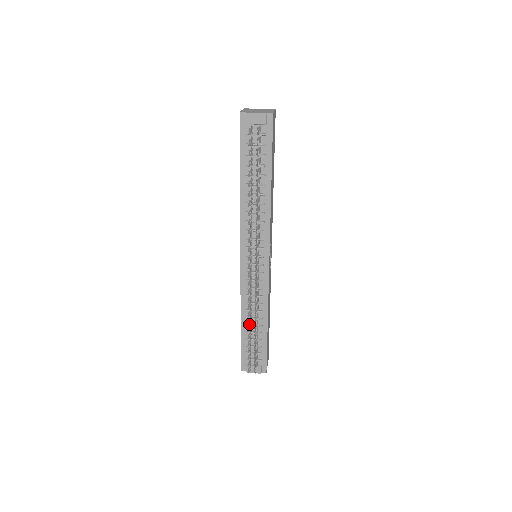
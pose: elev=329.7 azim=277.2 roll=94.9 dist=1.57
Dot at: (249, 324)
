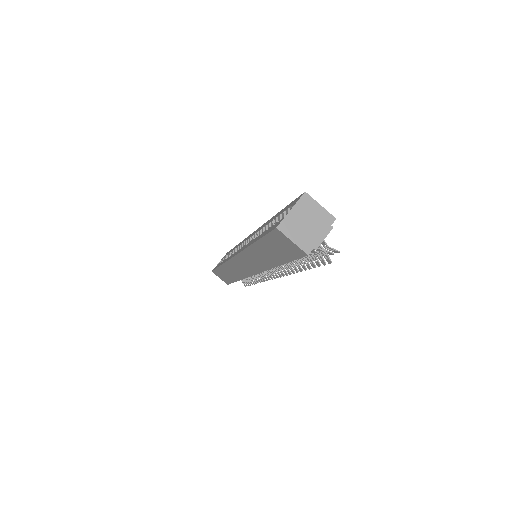
Dot at: occluded
